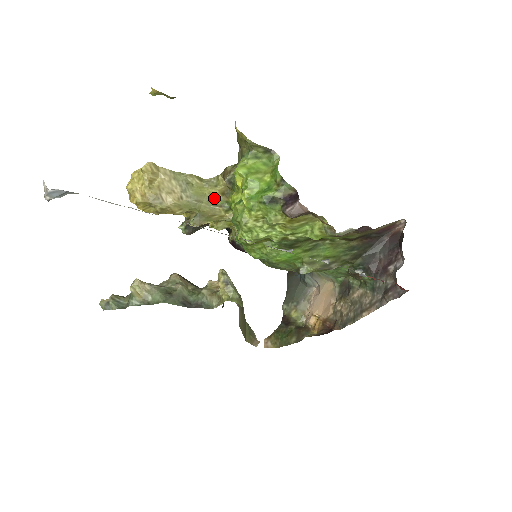
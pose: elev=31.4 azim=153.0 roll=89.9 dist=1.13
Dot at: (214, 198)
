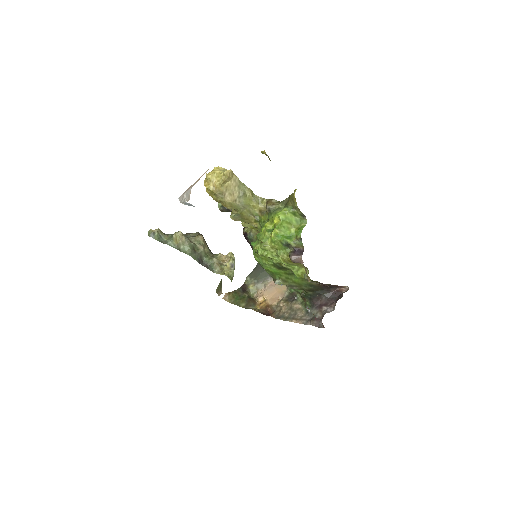
Dot at: (254, 210)
